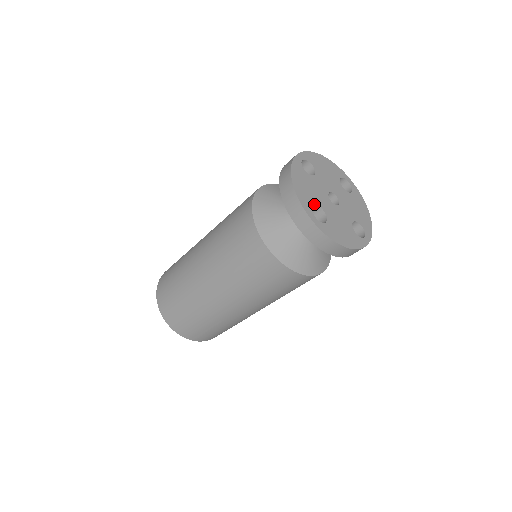
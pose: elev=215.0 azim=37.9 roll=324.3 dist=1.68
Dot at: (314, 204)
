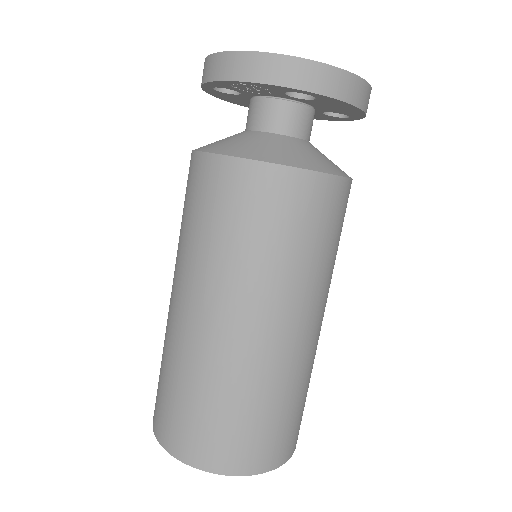
Dot at: occluded
